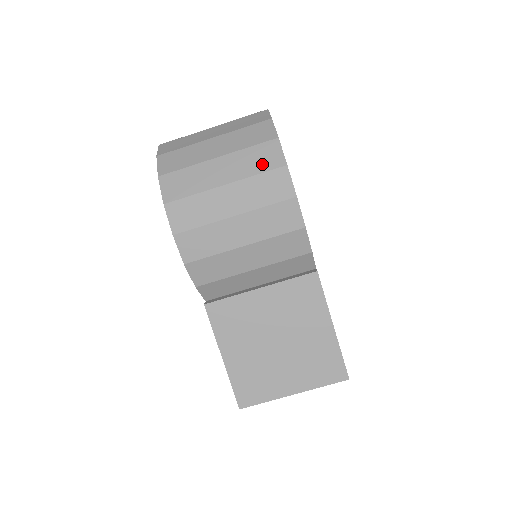
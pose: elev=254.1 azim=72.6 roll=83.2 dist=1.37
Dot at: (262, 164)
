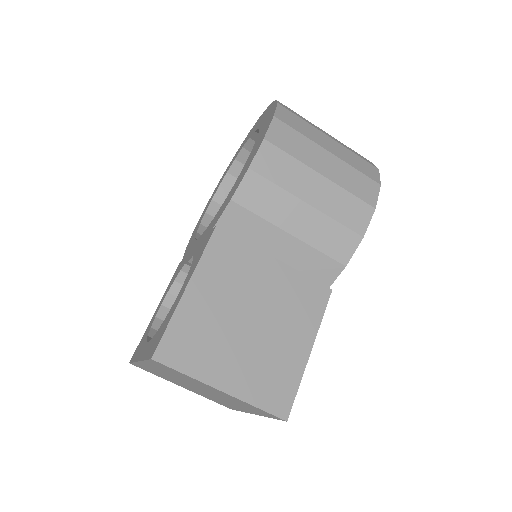
Dot at: (362, 168)
